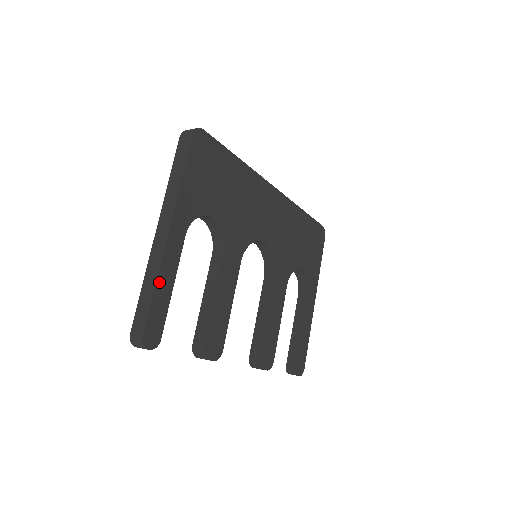
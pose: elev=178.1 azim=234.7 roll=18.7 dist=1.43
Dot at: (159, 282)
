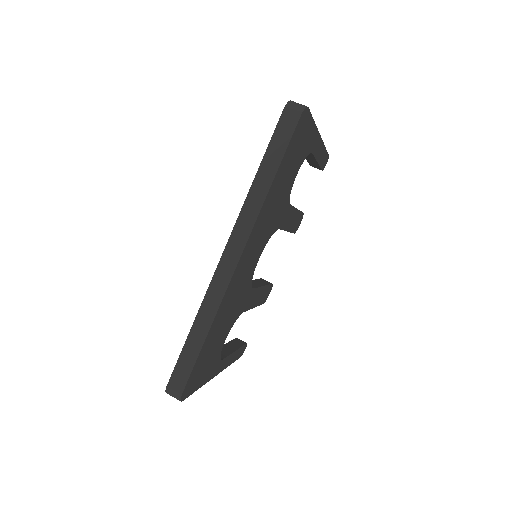
Dot at: (230, 363)
